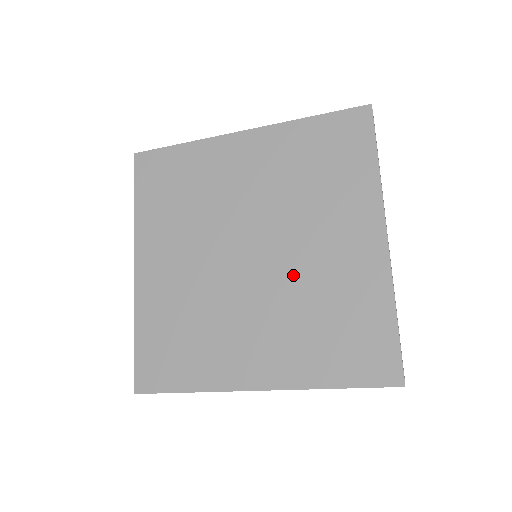
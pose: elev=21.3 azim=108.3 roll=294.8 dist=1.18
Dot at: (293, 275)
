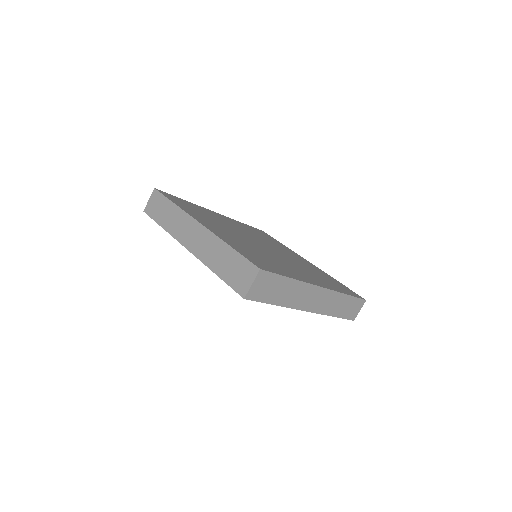
Dot at: occluded
